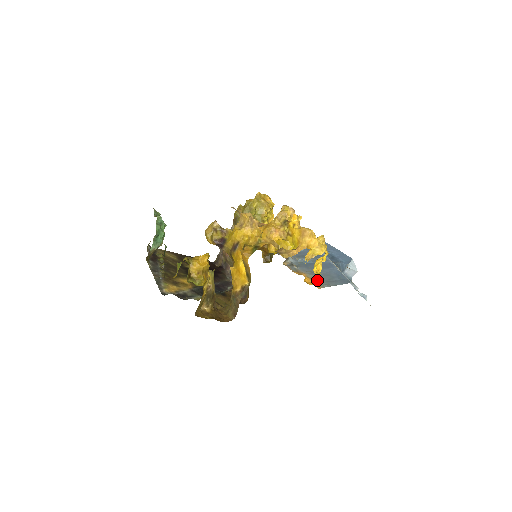
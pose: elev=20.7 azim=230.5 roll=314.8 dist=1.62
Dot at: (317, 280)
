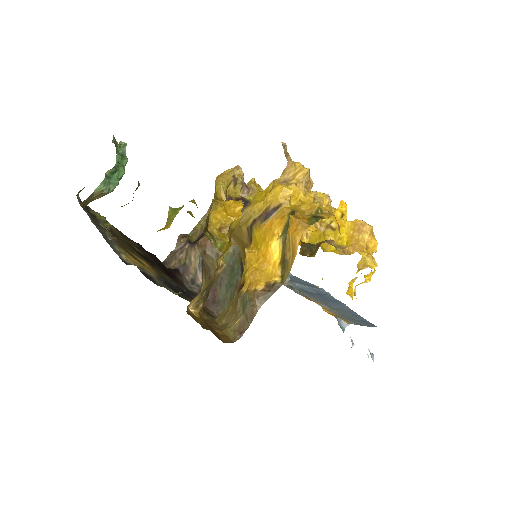
Dot at: (336, 313)
